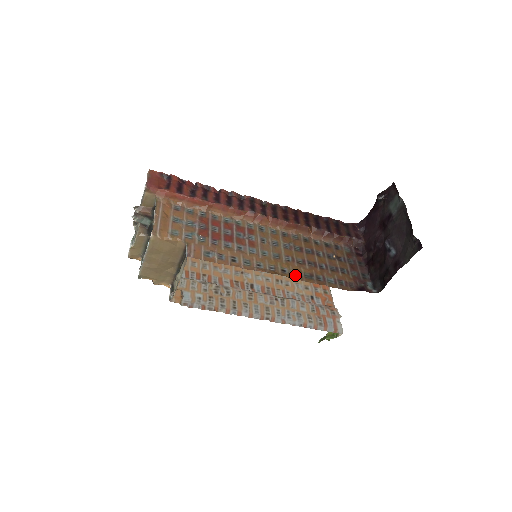
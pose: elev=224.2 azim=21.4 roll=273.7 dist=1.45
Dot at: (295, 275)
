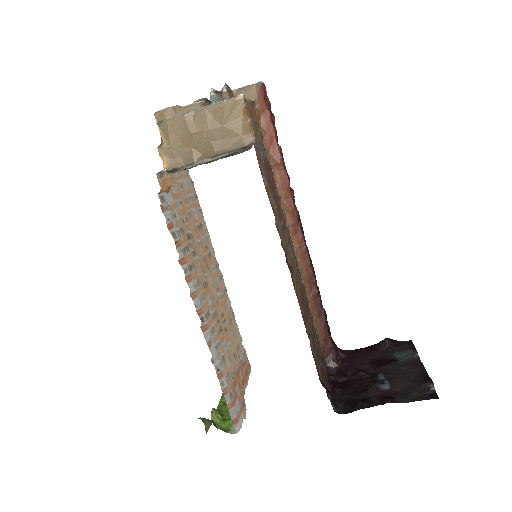
Dot at: occluded
